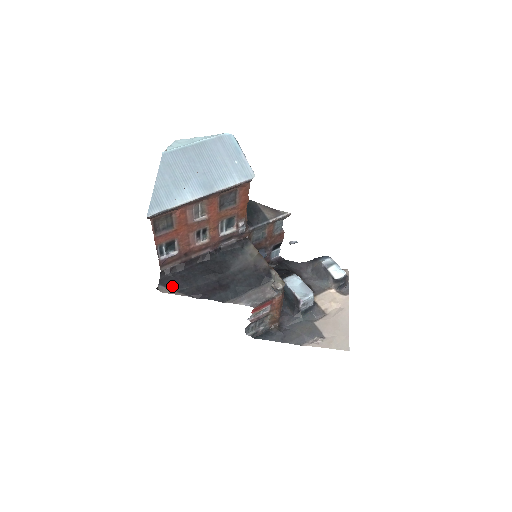
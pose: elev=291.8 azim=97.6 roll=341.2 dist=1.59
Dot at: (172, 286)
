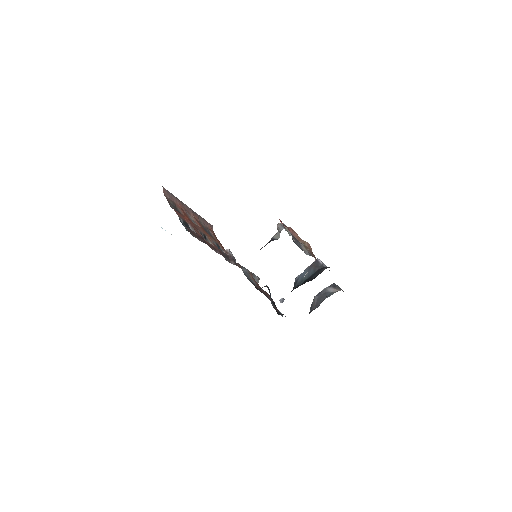
Dot at: occluded
